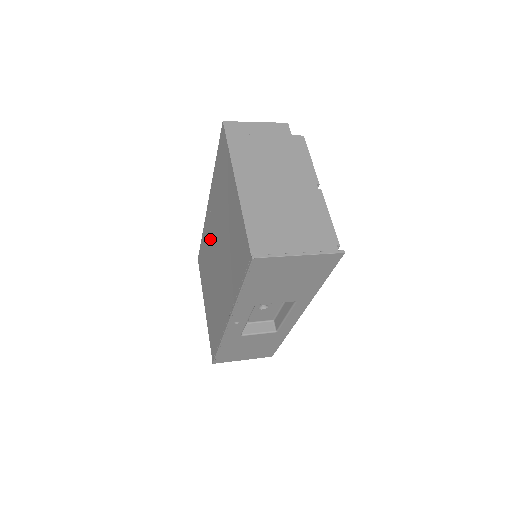
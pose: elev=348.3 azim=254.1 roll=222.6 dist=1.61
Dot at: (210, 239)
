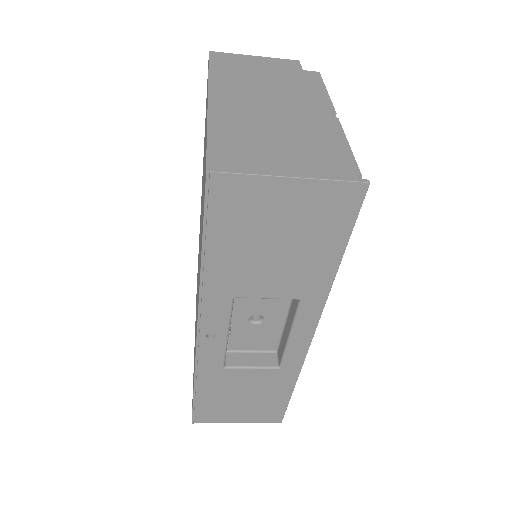
Dot at: occluded
